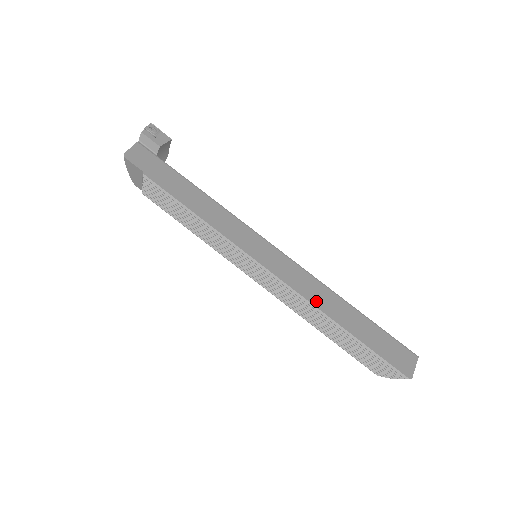
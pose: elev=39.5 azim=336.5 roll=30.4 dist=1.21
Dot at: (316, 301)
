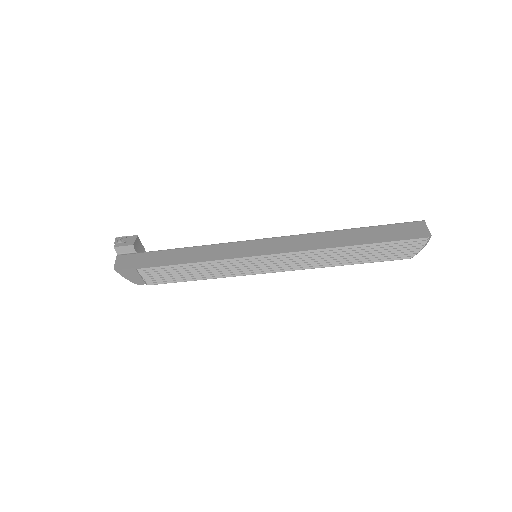
Dot at: (320, 246)
